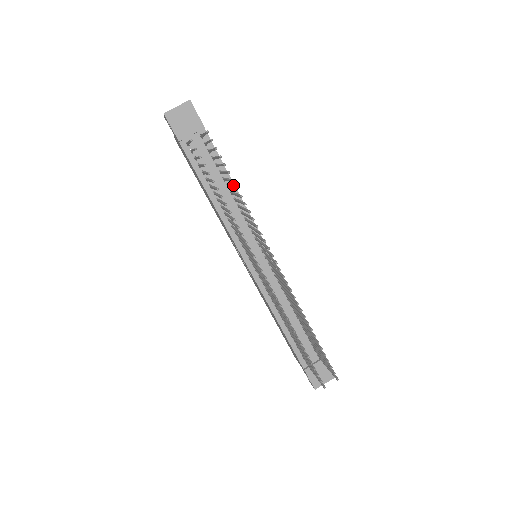
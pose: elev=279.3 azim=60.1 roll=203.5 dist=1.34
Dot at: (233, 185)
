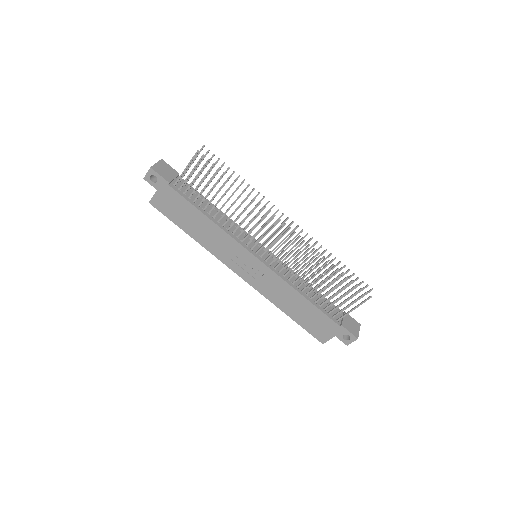
Dot at: (216, 207)
